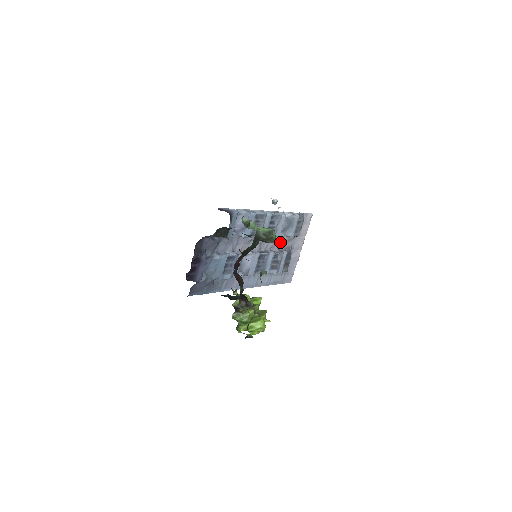
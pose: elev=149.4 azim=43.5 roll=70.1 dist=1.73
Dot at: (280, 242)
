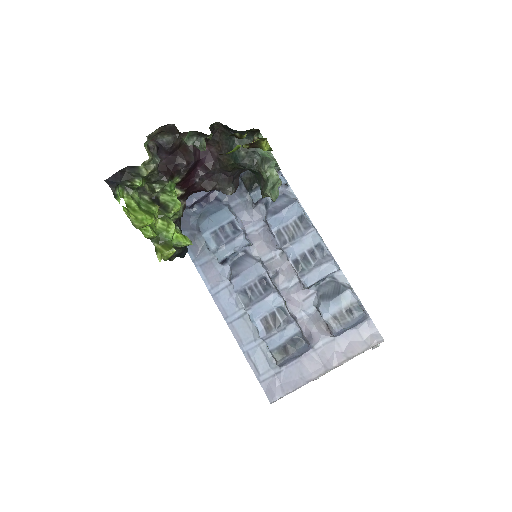
Dot at: (306, 312)
